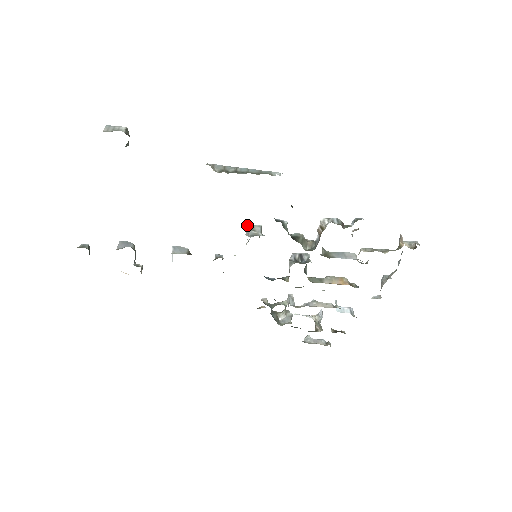
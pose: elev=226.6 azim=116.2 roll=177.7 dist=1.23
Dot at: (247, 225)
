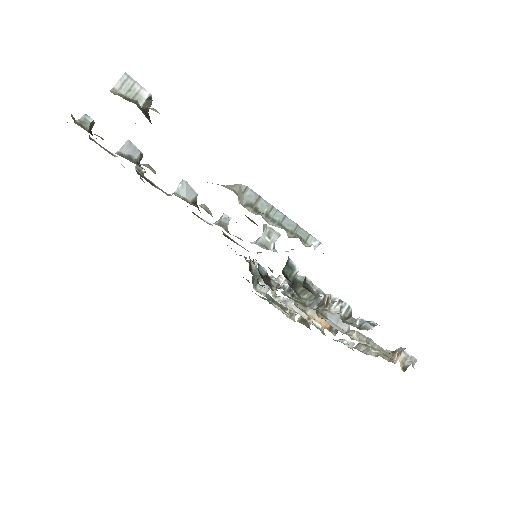
Dot at: (267, 225)
